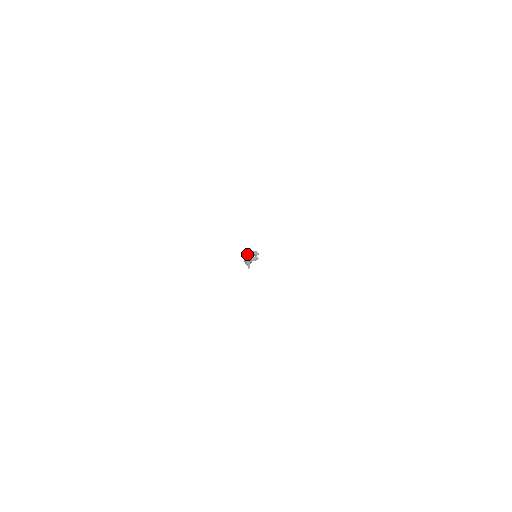
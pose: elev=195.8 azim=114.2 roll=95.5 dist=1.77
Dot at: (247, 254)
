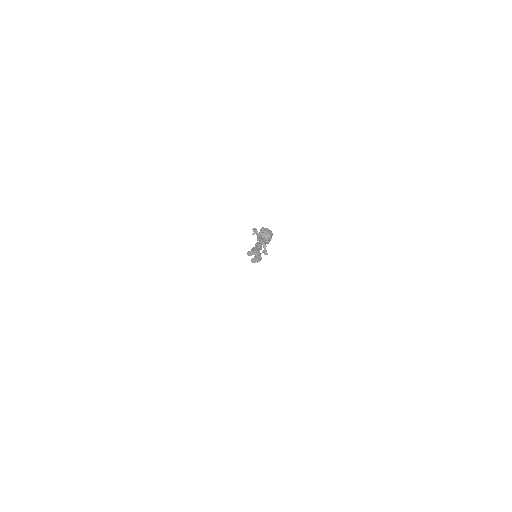
Dot at: occluded
